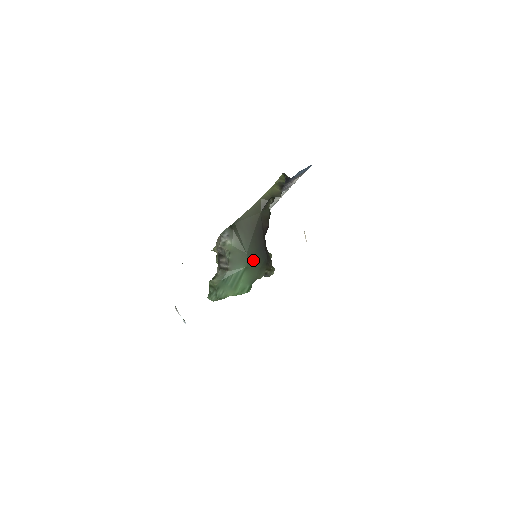
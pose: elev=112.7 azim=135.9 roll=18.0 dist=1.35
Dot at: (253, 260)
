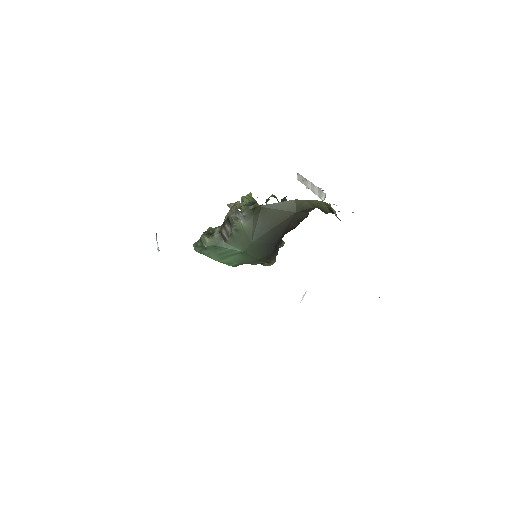
Dot at: (255, 250)
